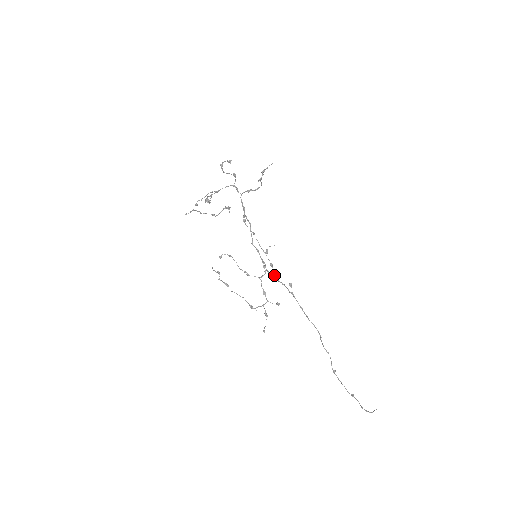
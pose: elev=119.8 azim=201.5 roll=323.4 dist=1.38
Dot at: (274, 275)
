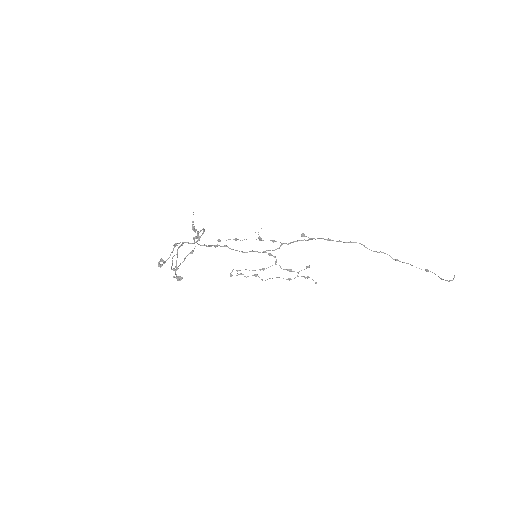
Dot at: occluded
